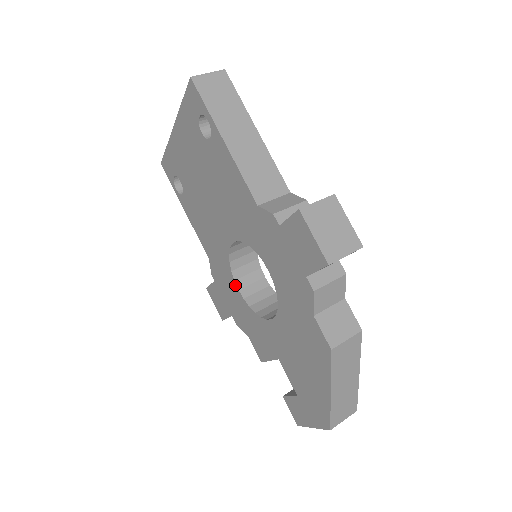
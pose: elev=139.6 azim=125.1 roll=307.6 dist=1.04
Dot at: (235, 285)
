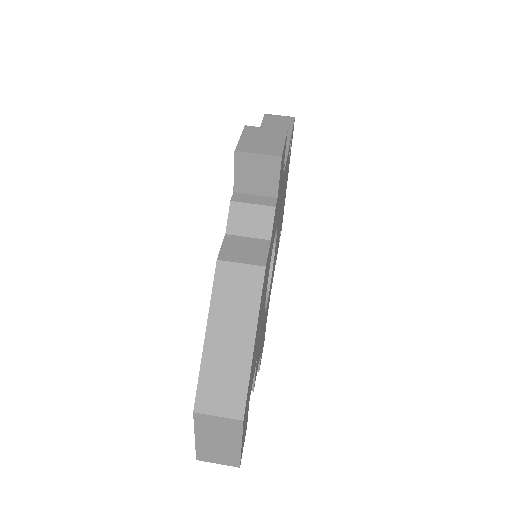
Dot at: occluded
